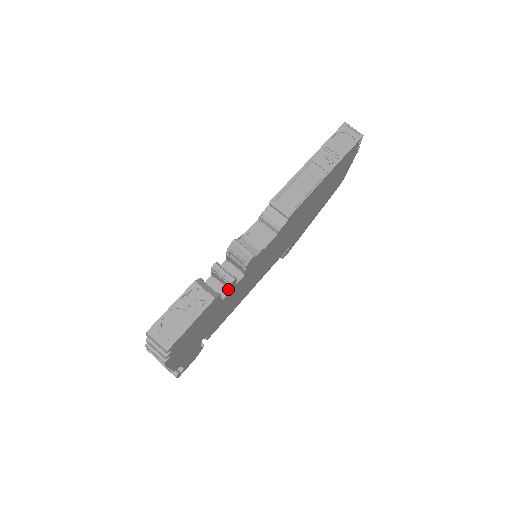
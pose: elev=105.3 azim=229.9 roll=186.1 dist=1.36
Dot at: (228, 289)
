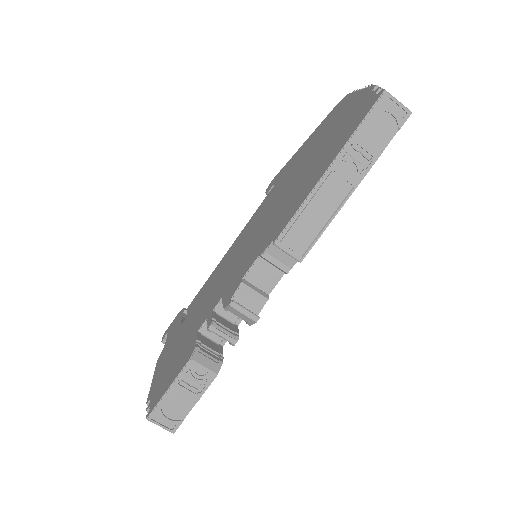
Dot at: occluded
